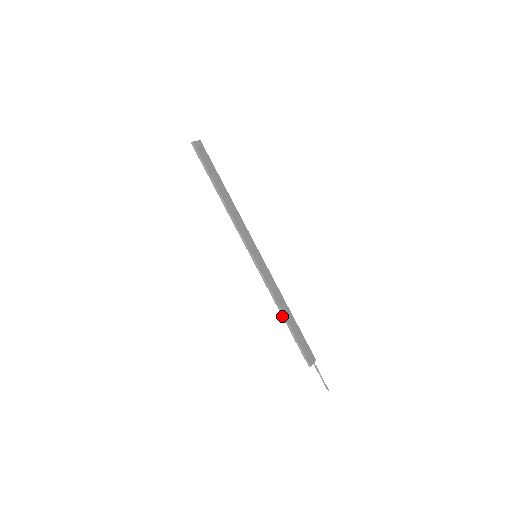
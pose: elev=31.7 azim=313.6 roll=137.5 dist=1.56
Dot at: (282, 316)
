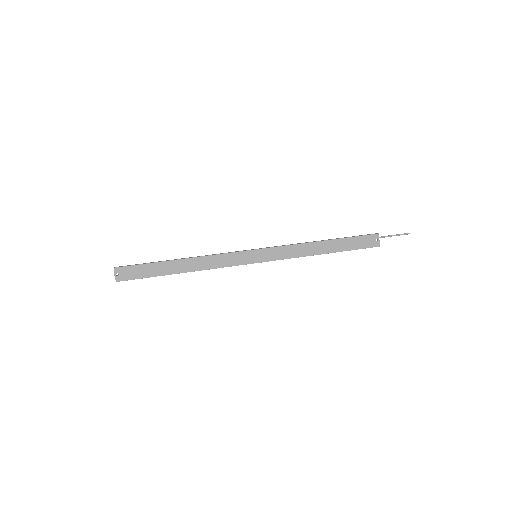
Dot at: occluded
